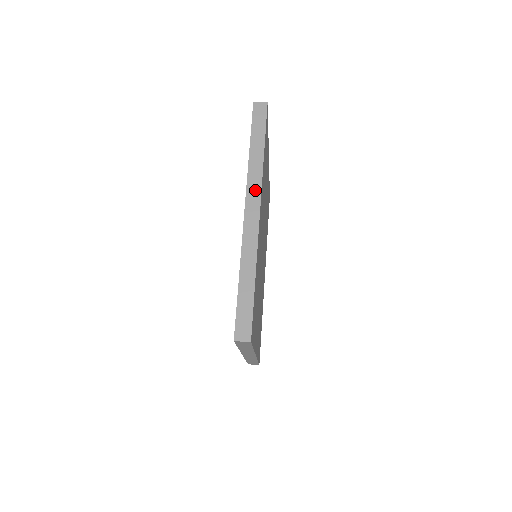
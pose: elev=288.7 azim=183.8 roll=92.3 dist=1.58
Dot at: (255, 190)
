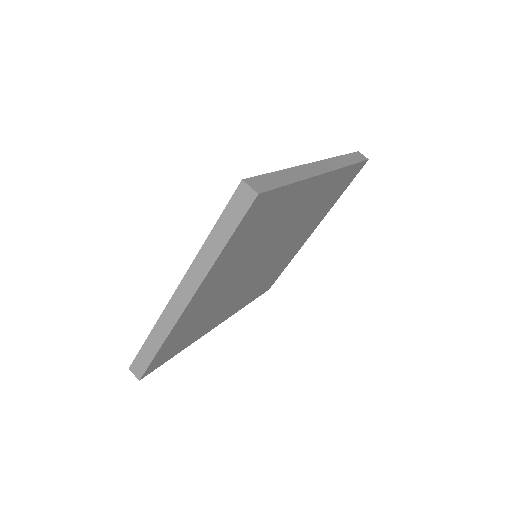
Dot at: (332, 165)
